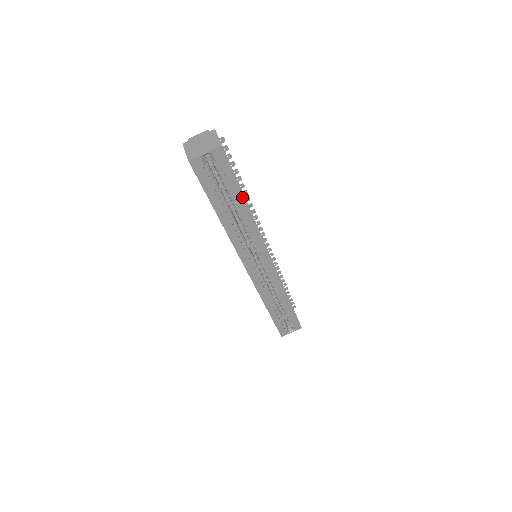
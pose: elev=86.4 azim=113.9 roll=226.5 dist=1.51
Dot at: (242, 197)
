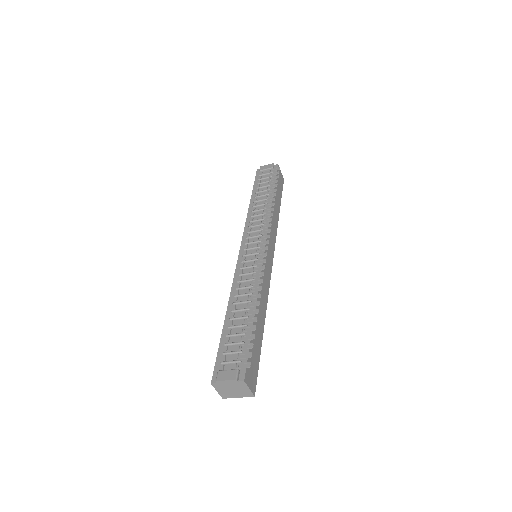
Dot at: (260, 338)
